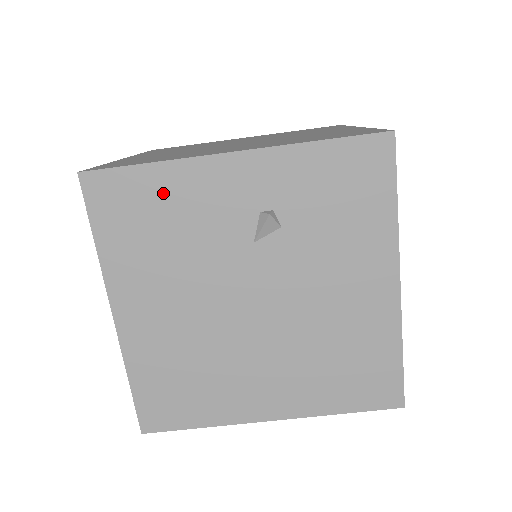
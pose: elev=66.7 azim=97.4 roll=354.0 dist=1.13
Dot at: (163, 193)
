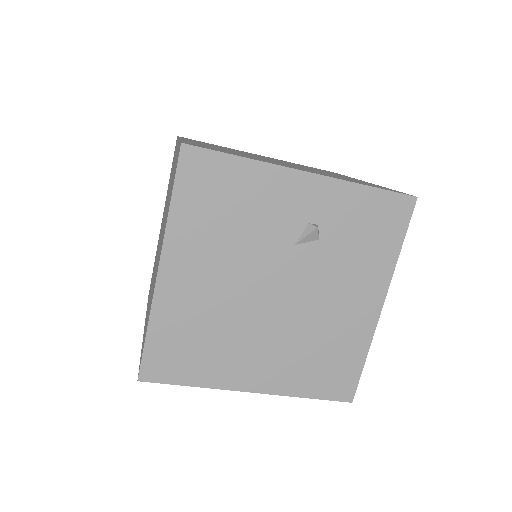
Dot at: (243, 184)
